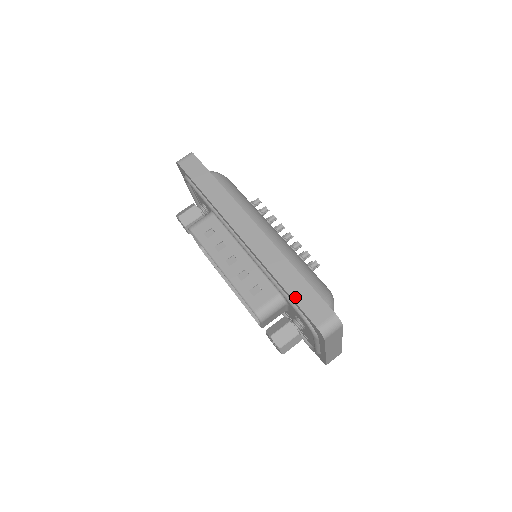
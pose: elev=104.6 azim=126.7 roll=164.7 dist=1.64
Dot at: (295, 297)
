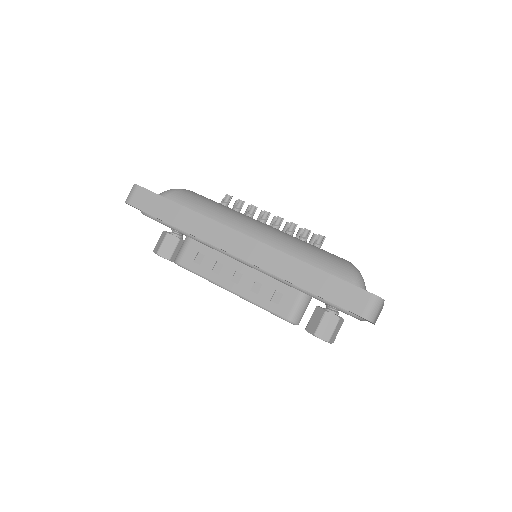
Dot at: (324, 295)
